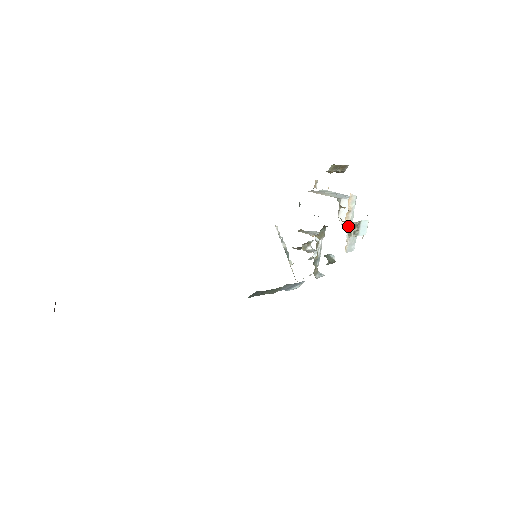
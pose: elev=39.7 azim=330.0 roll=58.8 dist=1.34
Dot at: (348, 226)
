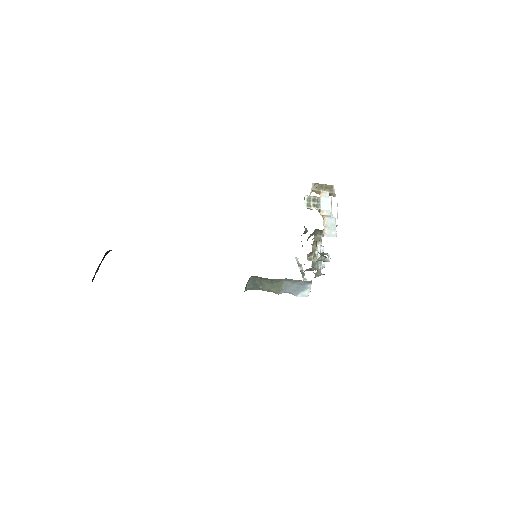
Dot at: (324, 215)
